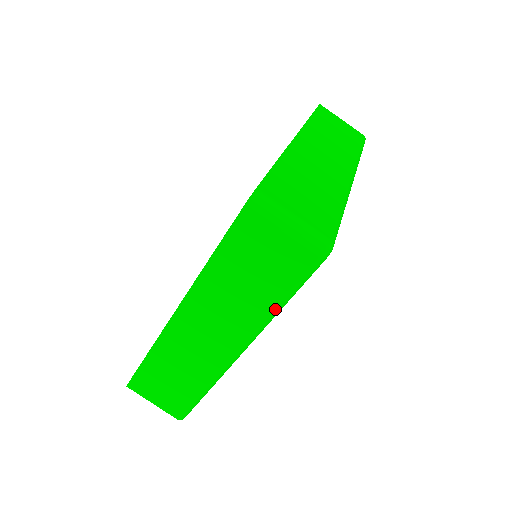
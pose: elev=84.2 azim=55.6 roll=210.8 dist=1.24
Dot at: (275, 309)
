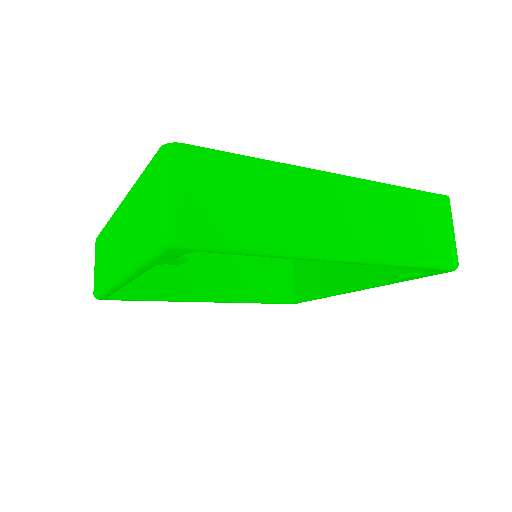
Dot at: (407, 259)
